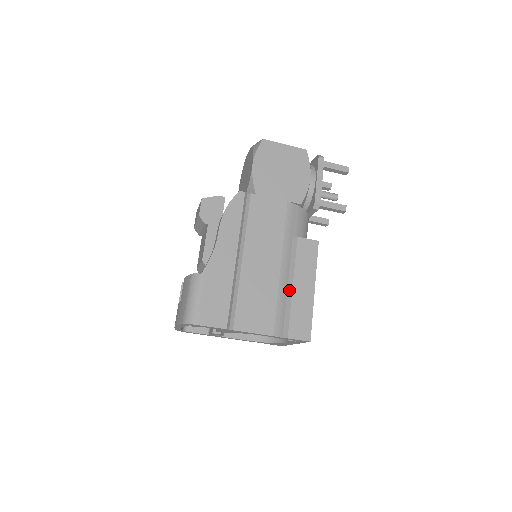
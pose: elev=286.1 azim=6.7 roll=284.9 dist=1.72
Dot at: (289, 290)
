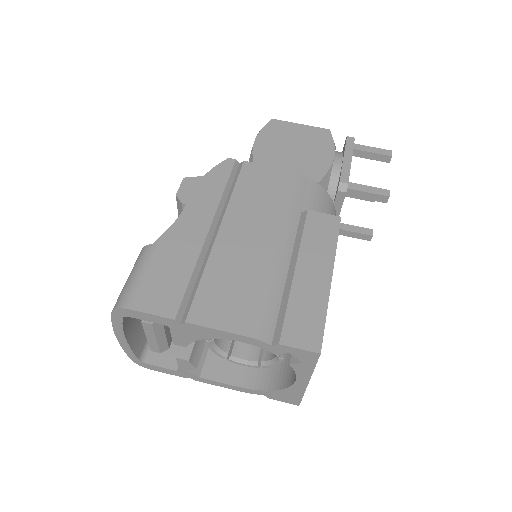
Dot at: (289, 276)
